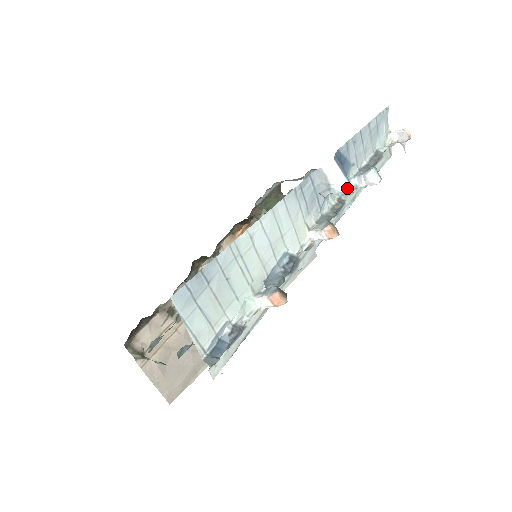
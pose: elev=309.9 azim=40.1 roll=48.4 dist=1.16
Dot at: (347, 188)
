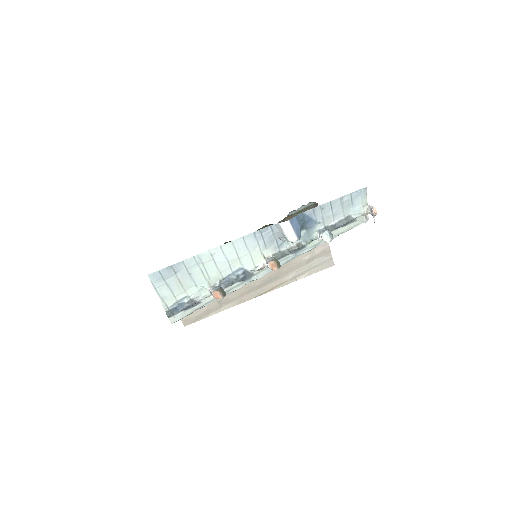
Dot at: occluded
